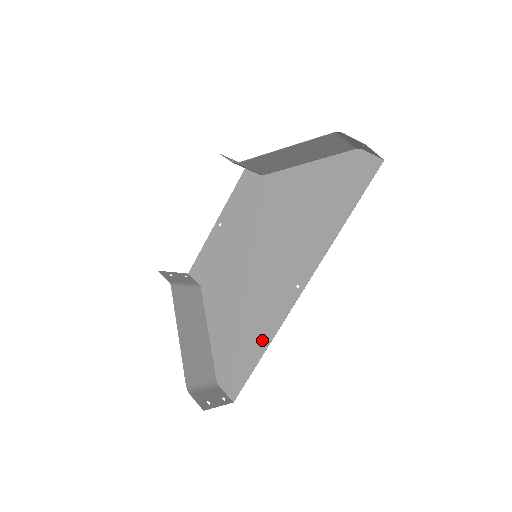
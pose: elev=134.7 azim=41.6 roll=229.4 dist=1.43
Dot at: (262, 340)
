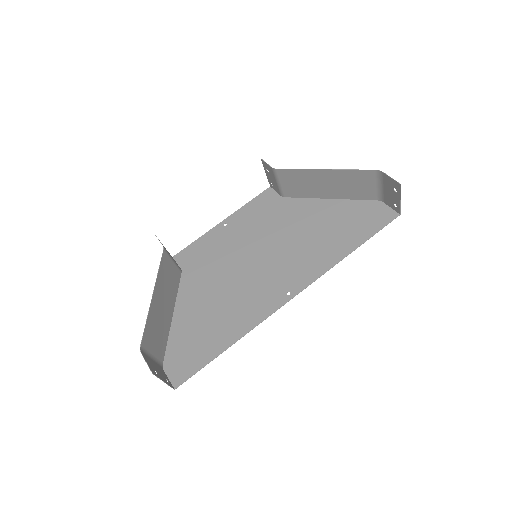
Dot at: (233, 334)
